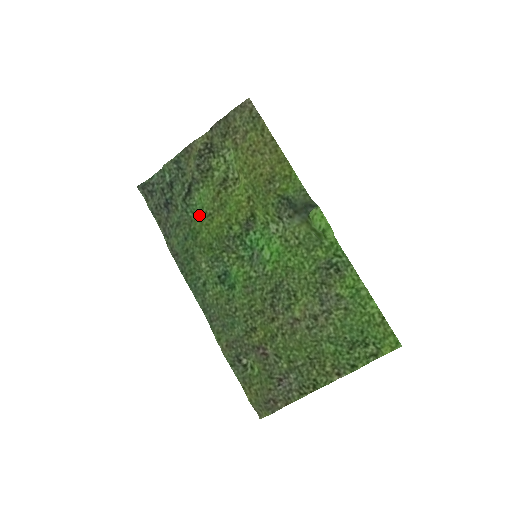
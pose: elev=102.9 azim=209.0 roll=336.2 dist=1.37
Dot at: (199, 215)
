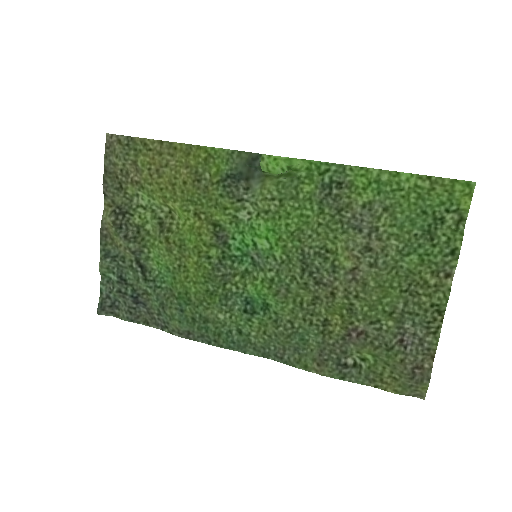
Dot at: (171, 278)
